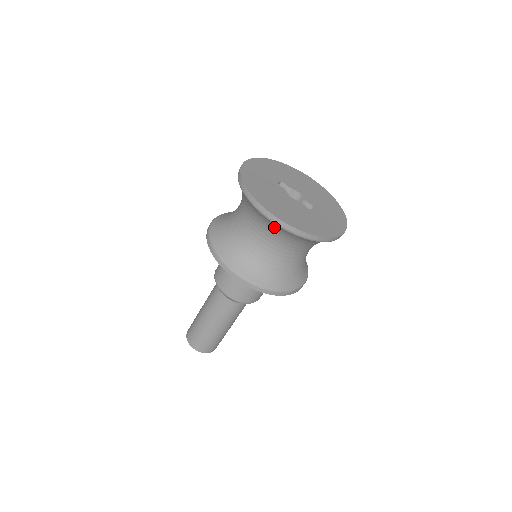
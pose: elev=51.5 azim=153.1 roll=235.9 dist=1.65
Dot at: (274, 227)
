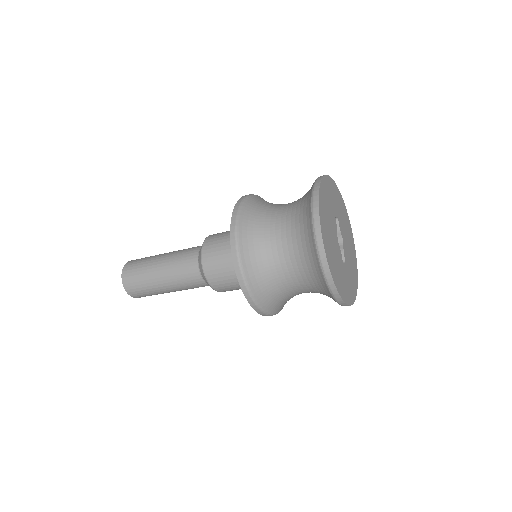
Dot at: (311, 254)
